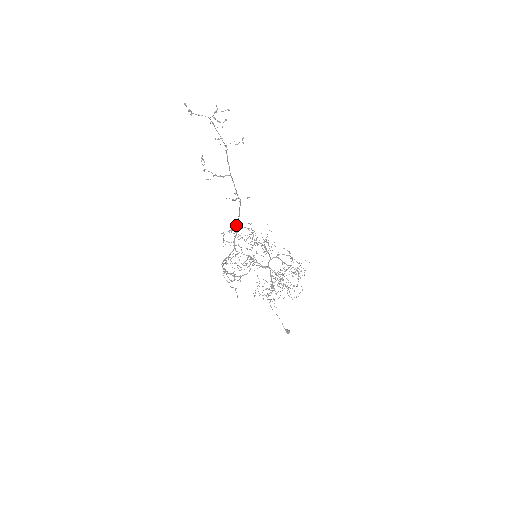
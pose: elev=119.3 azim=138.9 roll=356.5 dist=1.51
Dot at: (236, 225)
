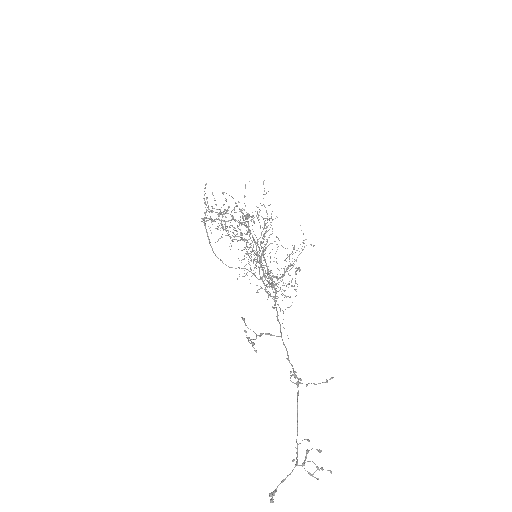
Dot at: occluded
